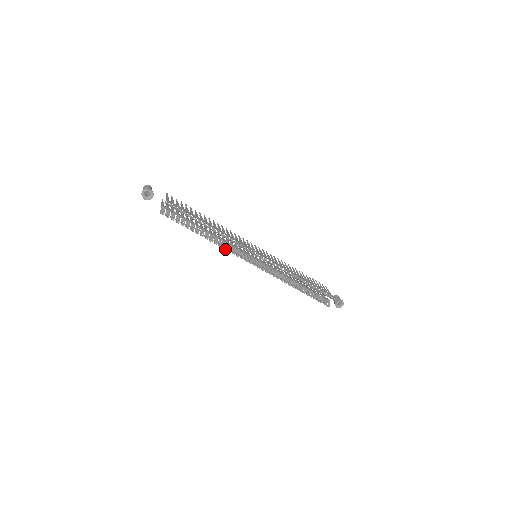
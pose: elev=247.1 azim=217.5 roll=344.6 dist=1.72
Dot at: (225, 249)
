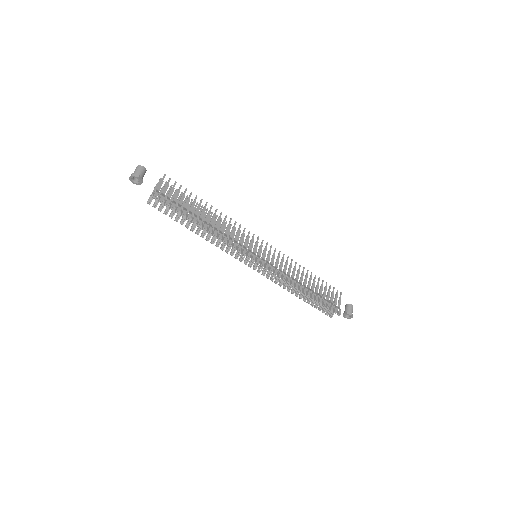
Dot at: occluded
